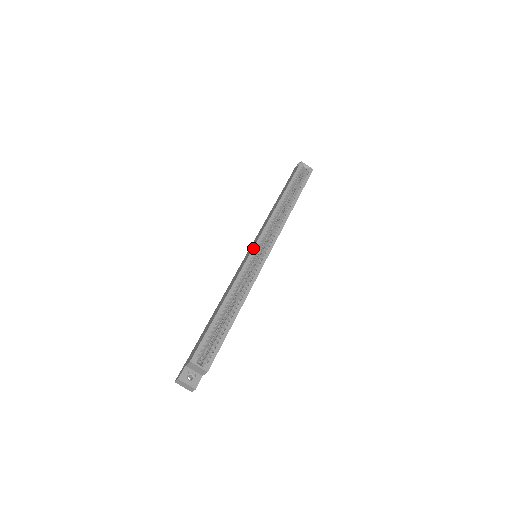
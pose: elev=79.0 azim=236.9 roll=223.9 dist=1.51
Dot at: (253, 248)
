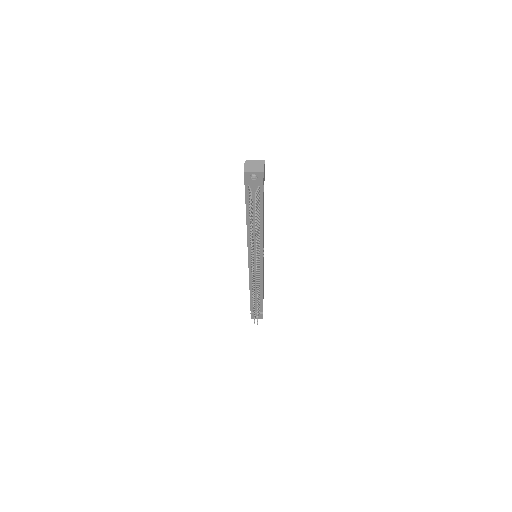
Dot at: occluded
